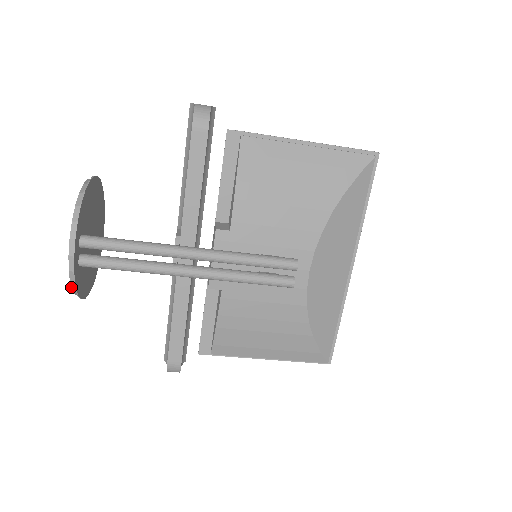
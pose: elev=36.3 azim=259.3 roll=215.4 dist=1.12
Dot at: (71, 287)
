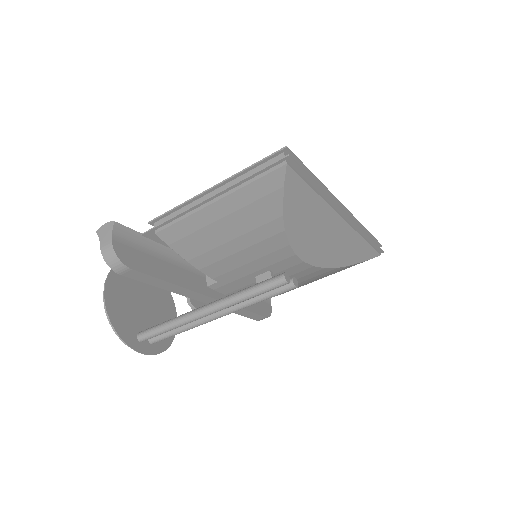
Dot at: occluded
